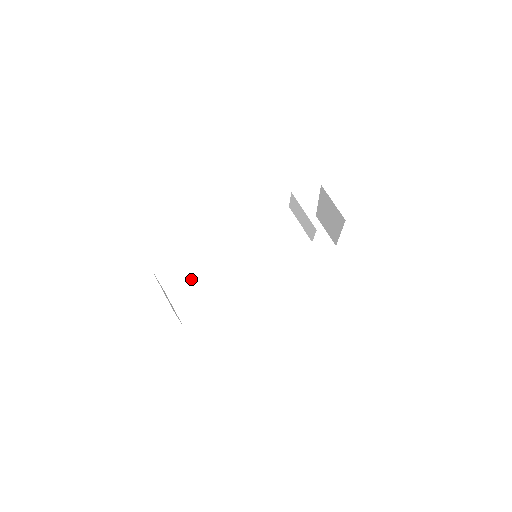
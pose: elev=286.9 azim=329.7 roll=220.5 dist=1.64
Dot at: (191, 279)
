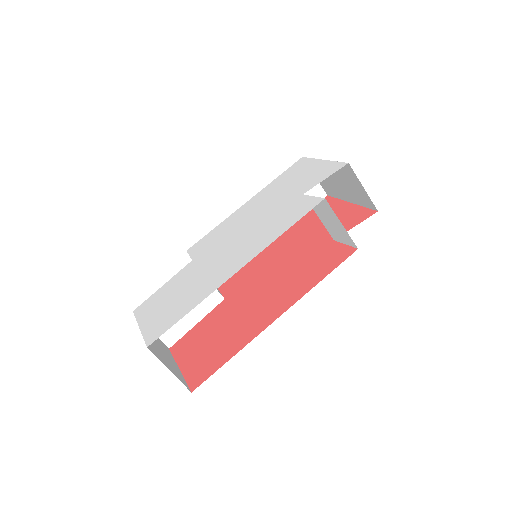
Dot at: occluded
